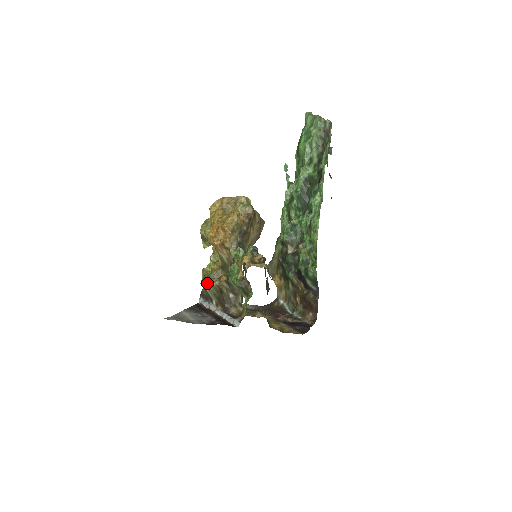
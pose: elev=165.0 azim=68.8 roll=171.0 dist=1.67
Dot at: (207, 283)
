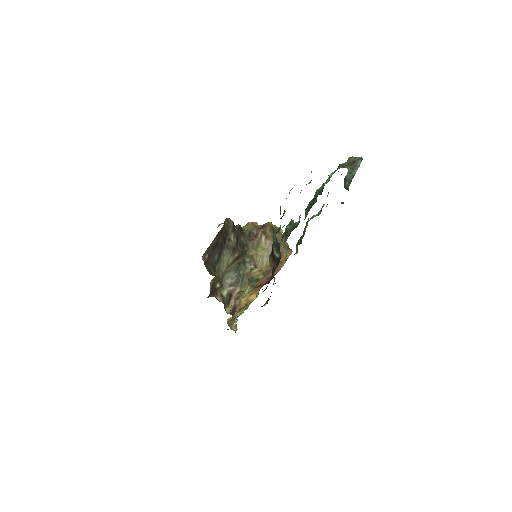
Dot at: occluded
